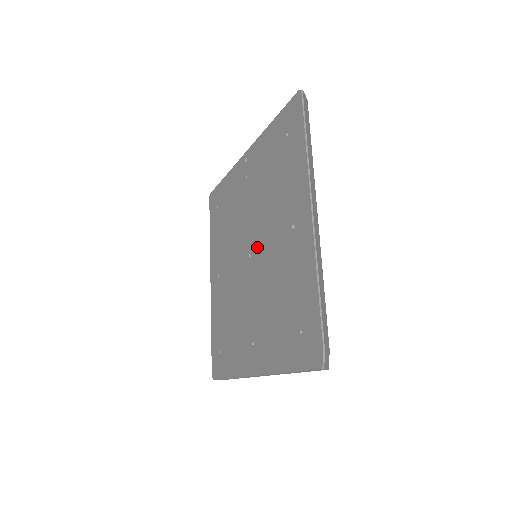
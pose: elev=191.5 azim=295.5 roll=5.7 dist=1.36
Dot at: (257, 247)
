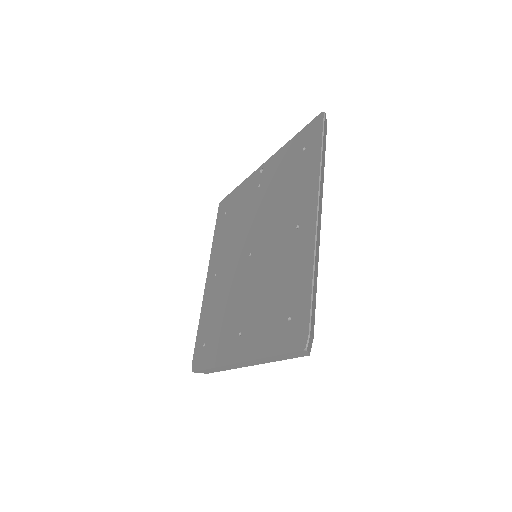
Dot at: (259, 246)
